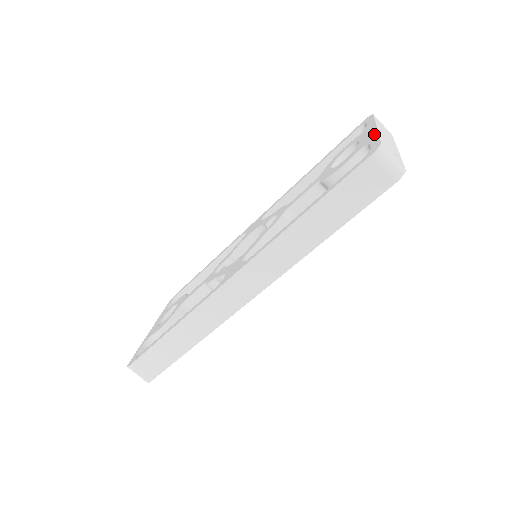
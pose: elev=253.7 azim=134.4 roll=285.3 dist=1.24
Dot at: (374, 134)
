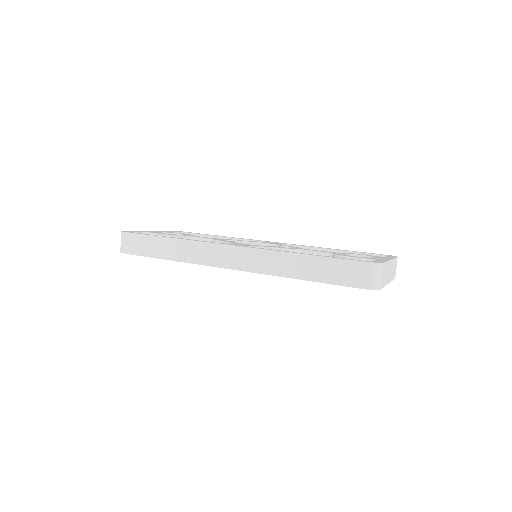
Dot at: (385, 260)
